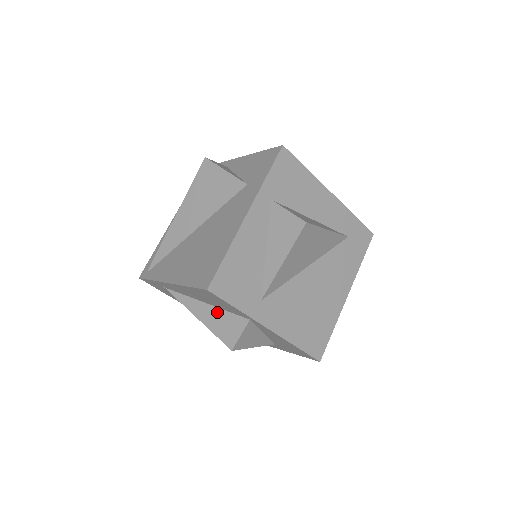
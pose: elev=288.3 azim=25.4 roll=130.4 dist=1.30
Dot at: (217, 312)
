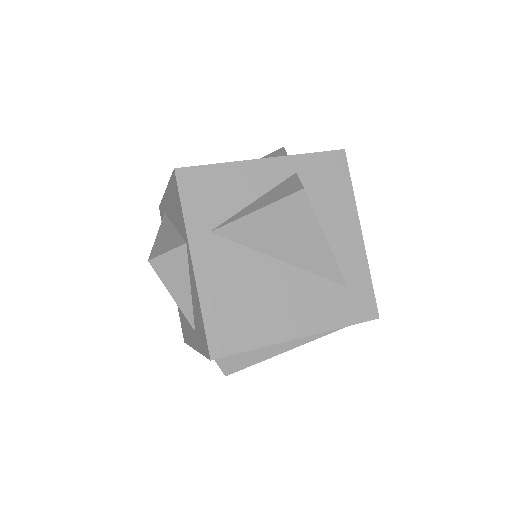
Dot at: (173, 233)
